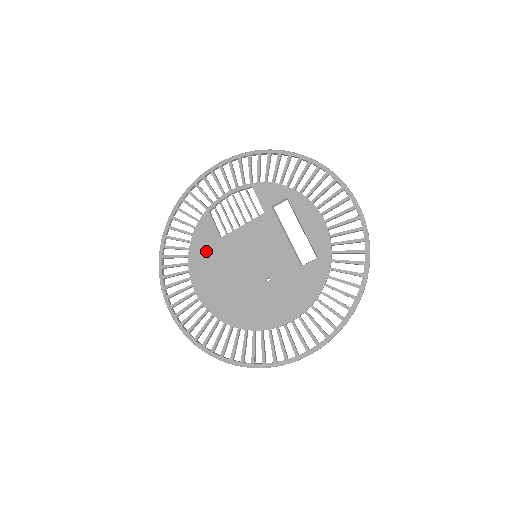
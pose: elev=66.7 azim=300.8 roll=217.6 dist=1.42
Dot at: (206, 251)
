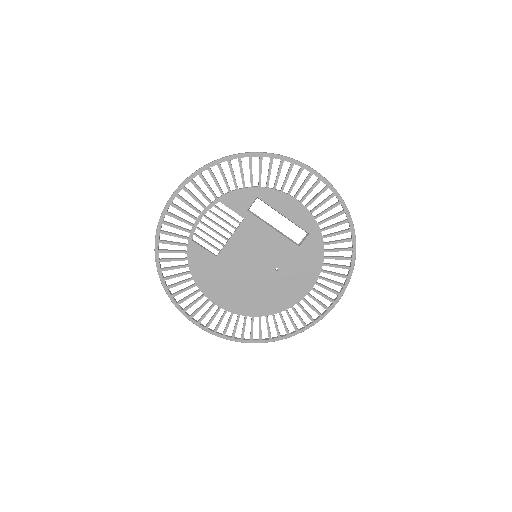
Dot at: (210, 273)
